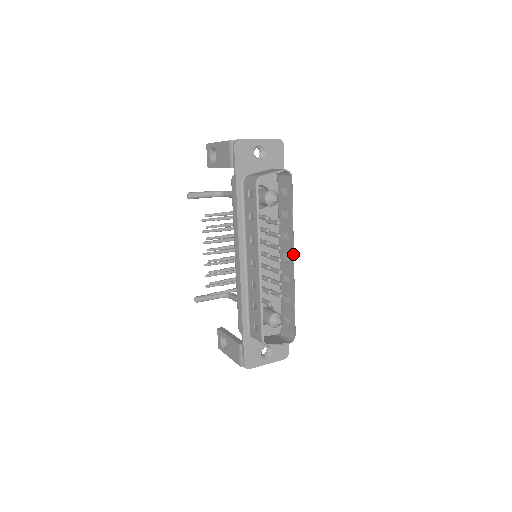
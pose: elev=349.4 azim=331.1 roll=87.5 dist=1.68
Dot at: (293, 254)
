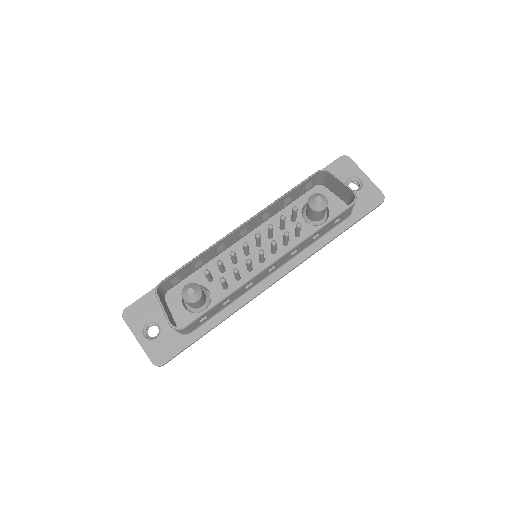
Dot at: (277, 258)
